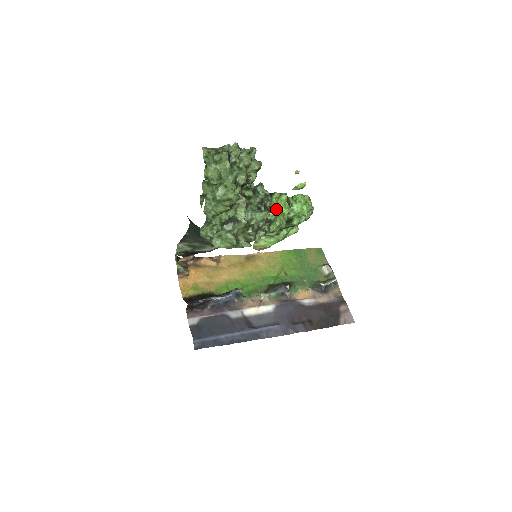
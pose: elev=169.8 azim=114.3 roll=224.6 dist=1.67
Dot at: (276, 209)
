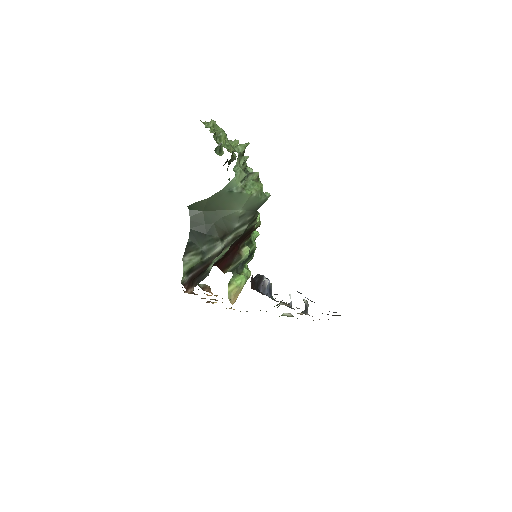
Dot at: occluded
